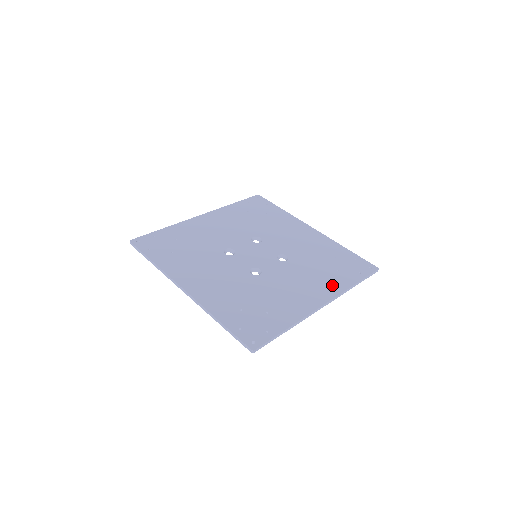
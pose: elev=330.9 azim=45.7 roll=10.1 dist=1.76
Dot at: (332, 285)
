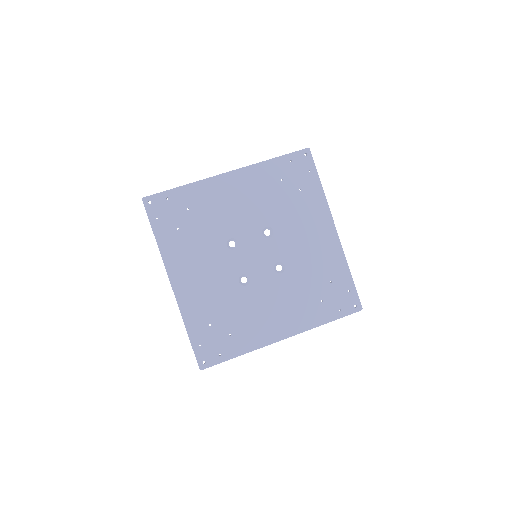
Dot at: (304, 319)
